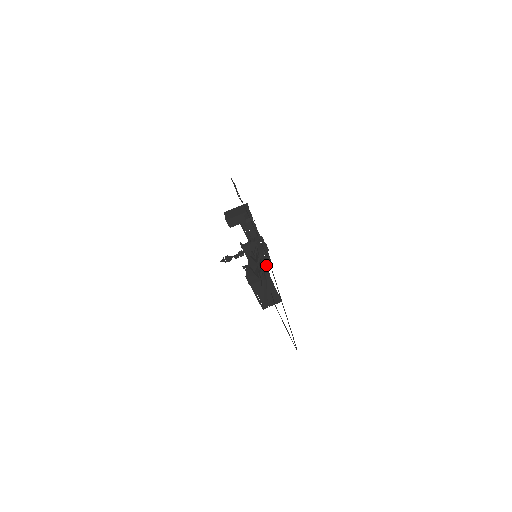
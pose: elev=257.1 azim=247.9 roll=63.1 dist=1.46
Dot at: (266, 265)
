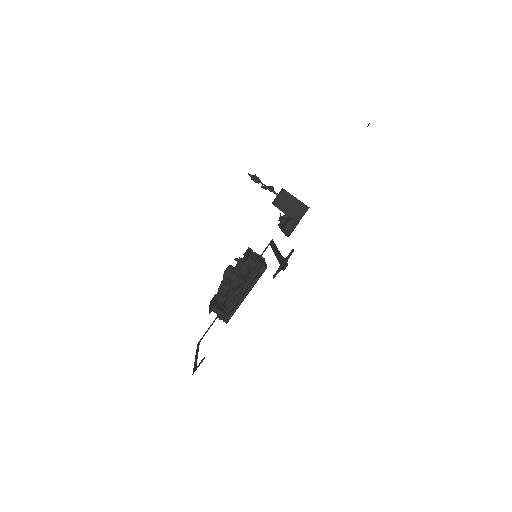
Dot at: (237, 308)
